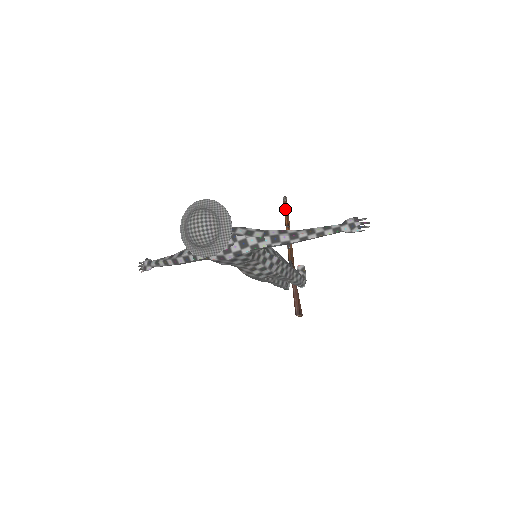
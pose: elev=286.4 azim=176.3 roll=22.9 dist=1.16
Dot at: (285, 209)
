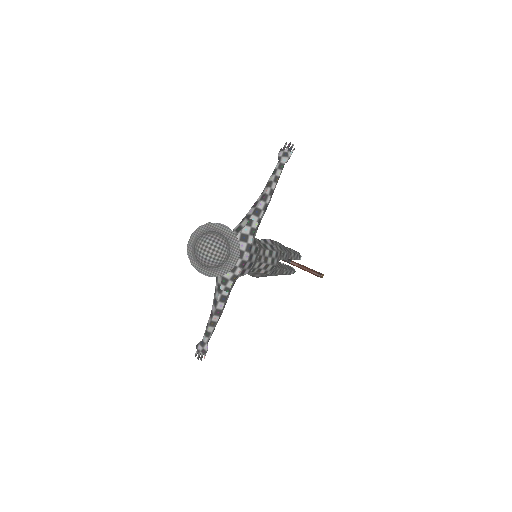
Dot at: occluded
